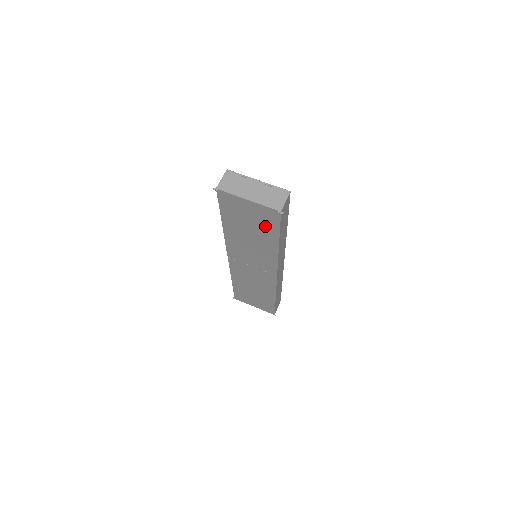
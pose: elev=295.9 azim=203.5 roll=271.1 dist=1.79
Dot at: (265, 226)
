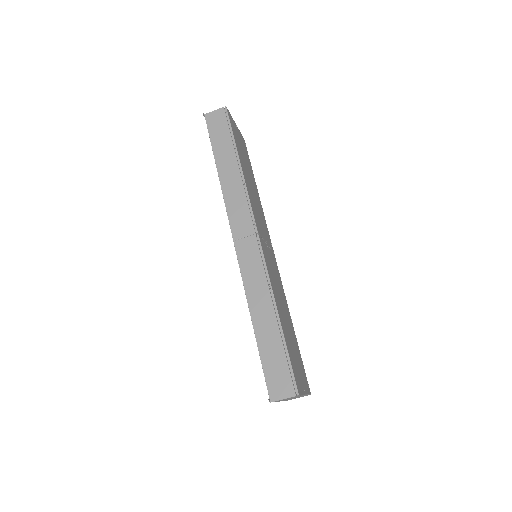
Dot at: occluded
